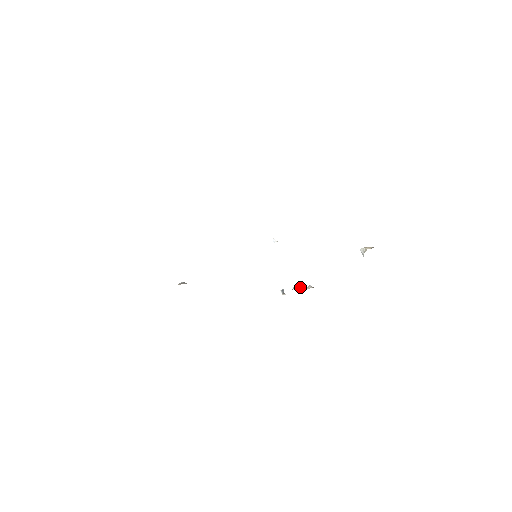
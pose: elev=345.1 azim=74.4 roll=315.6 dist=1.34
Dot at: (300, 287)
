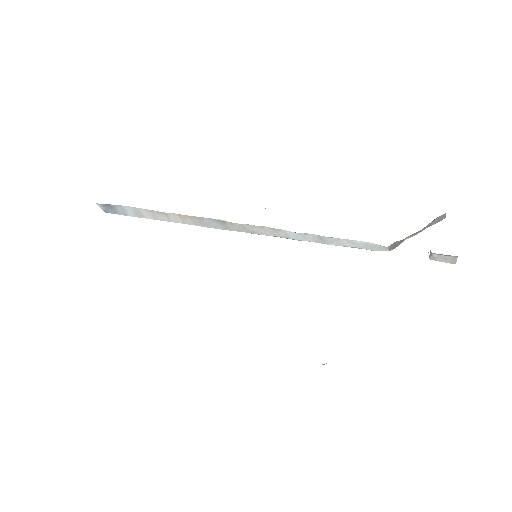
Dot at: occluded
